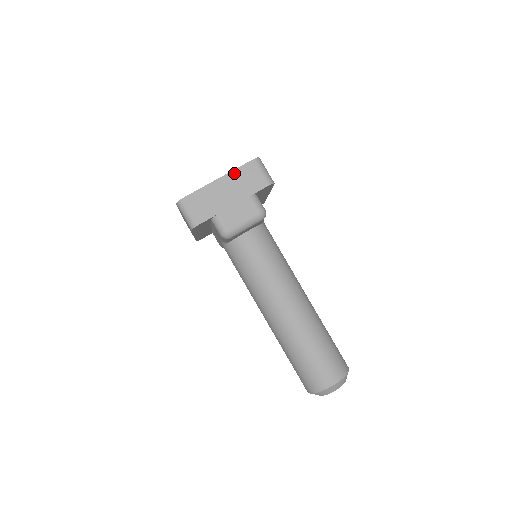
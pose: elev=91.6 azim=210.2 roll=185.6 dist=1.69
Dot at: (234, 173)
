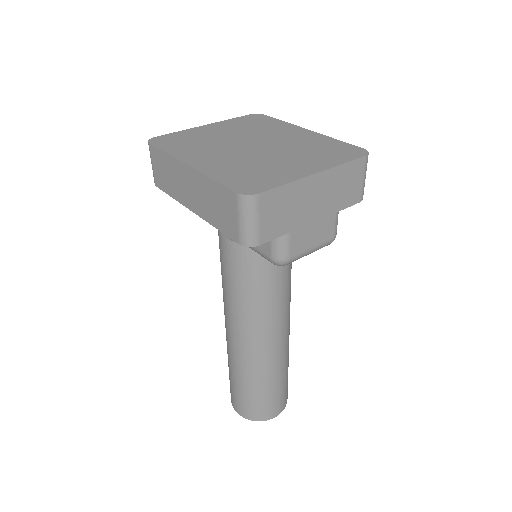
Dot at: (337, 170)
